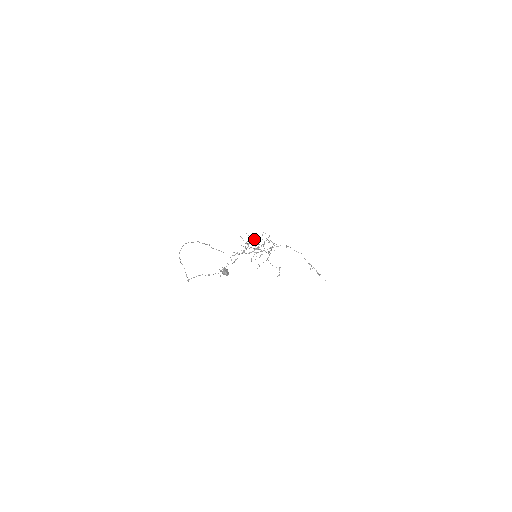
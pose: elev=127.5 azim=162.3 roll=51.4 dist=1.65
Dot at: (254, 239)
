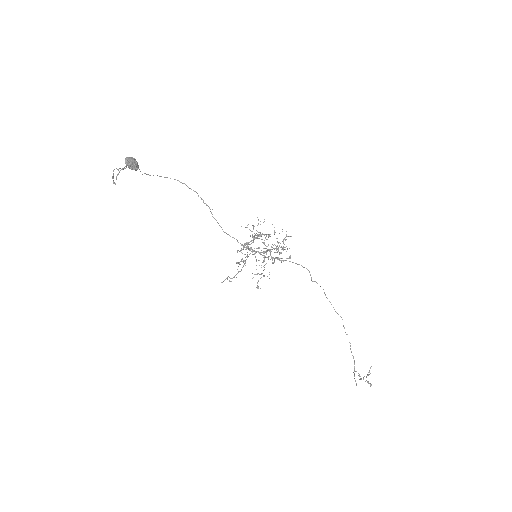
Dot at: occluded
